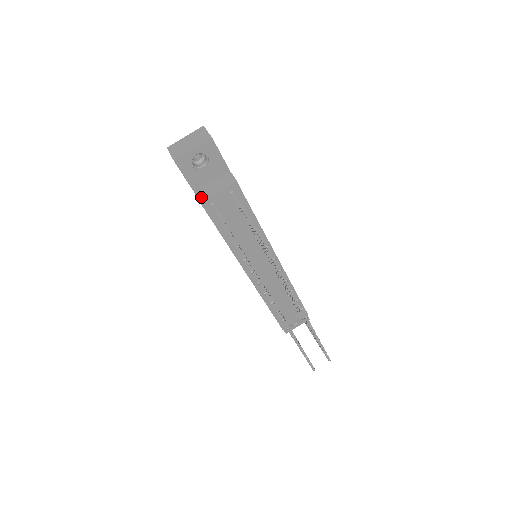
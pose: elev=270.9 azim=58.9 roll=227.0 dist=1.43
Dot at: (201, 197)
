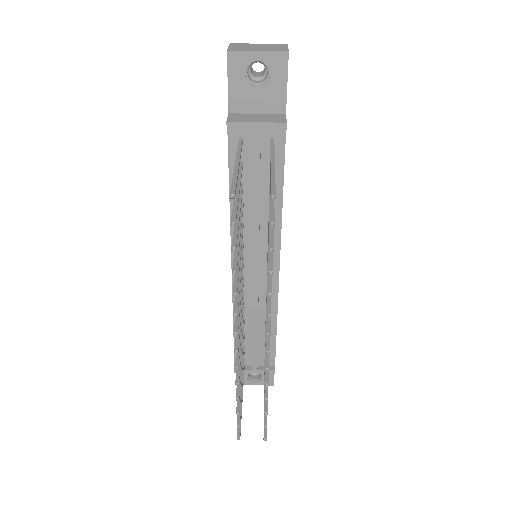
Dot at: (232, 118)
